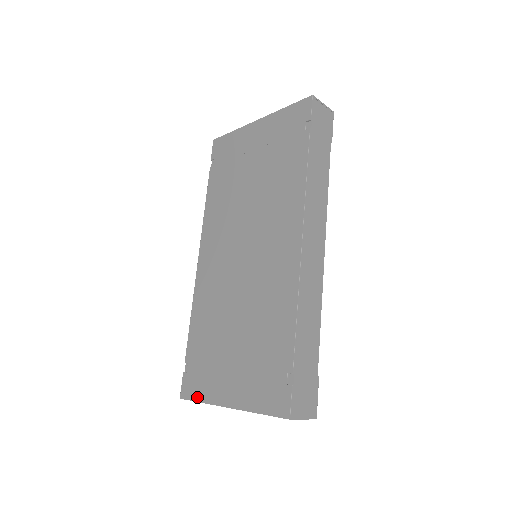
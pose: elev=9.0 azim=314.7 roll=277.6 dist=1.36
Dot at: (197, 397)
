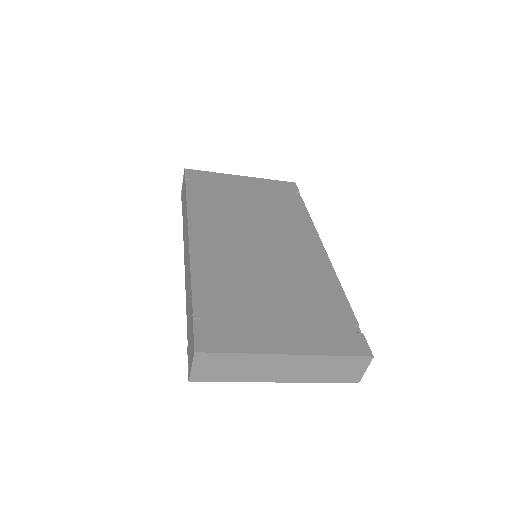
Dot at: (232, 348)
